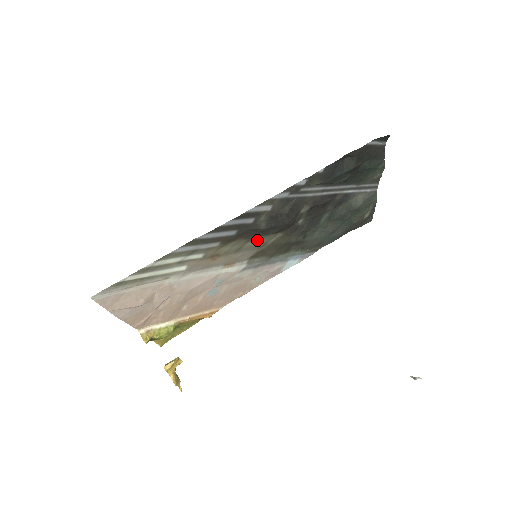
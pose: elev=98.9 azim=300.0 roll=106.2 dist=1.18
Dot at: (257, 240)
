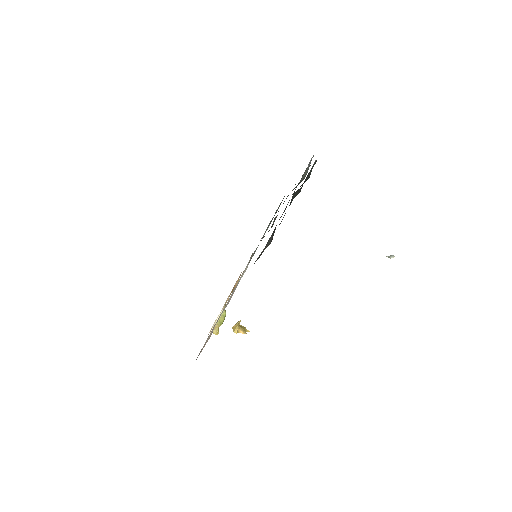
Dot at: occluded
